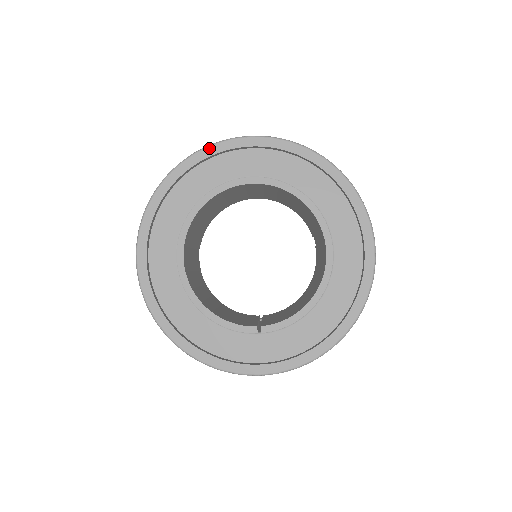
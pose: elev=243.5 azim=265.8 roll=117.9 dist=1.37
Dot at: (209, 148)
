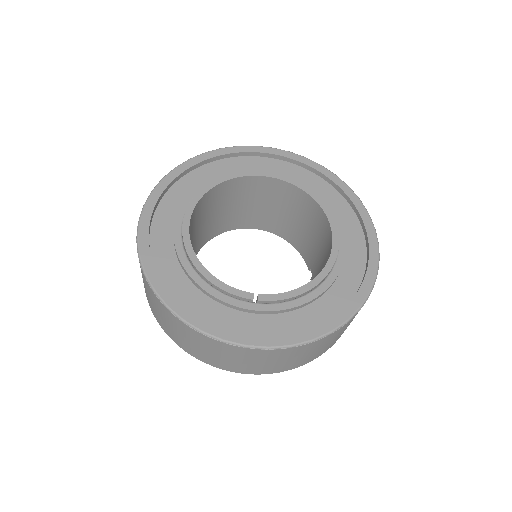
Dot at: (234, 147)
